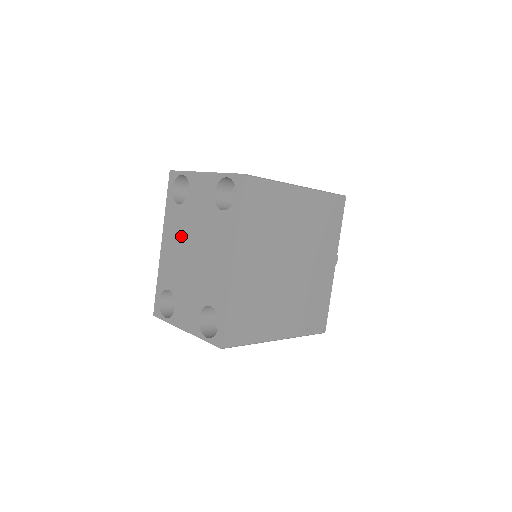
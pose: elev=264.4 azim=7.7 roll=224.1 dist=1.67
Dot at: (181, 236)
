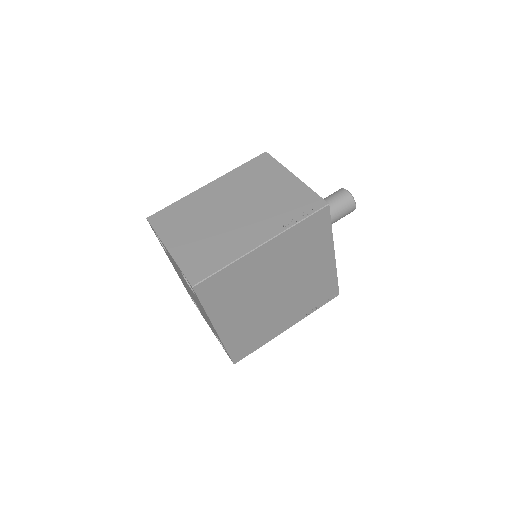
Dot at: occluded
